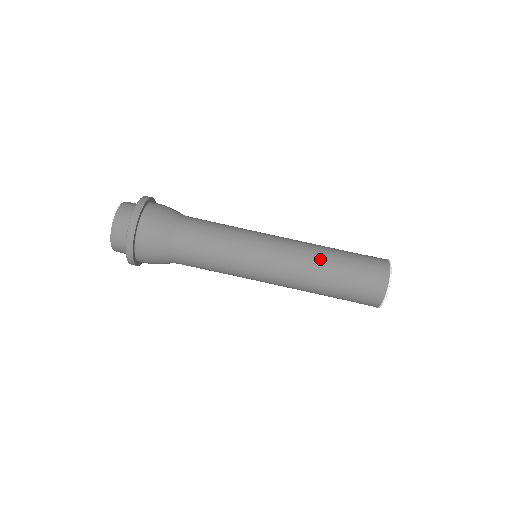
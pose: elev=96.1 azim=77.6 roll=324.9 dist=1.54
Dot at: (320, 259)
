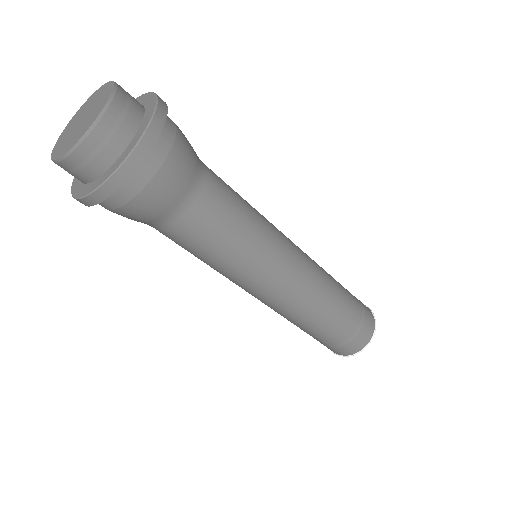
Dot at: (309, 321)
